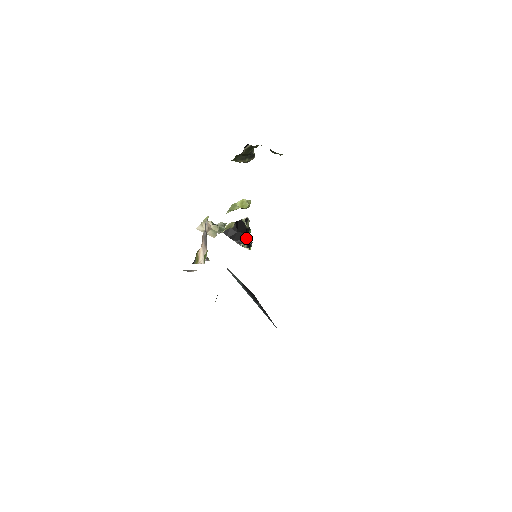
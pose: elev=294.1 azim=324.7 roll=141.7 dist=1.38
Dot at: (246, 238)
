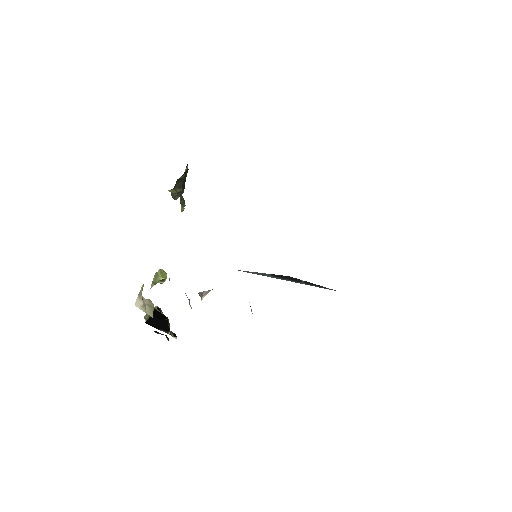
Dot at: (169, 326)
